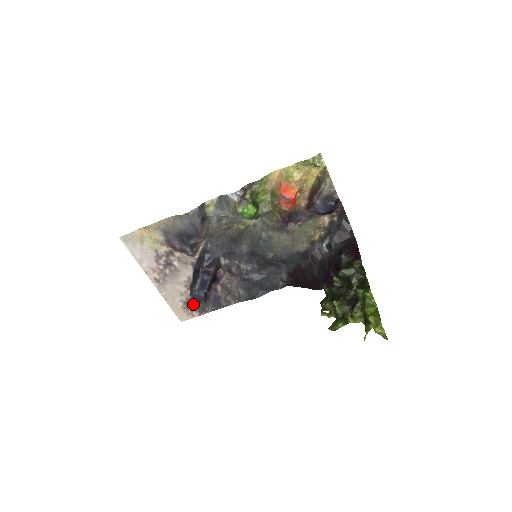
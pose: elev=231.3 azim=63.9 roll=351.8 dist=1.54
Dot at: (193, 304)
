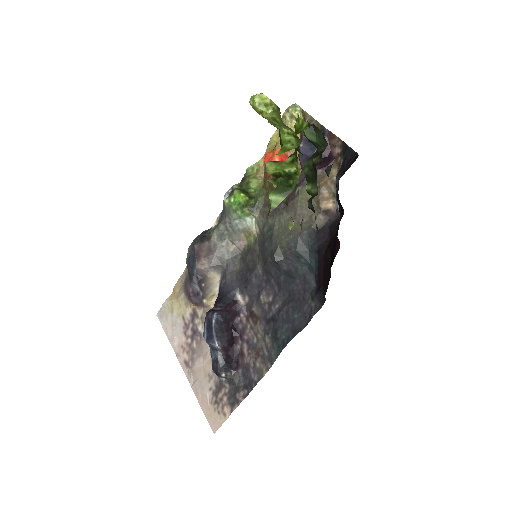
Dot at: (223, 392)
